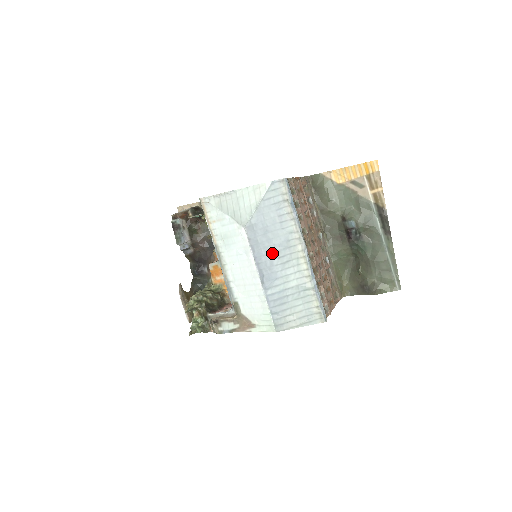
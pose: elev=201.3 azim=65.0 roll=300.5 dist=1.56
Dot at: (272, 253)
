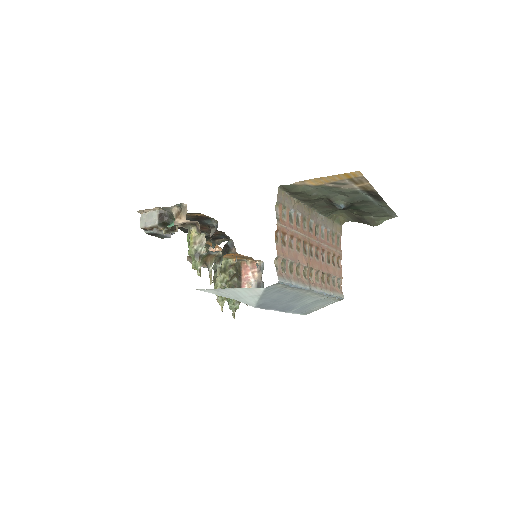
Dot at: (285, 303)
